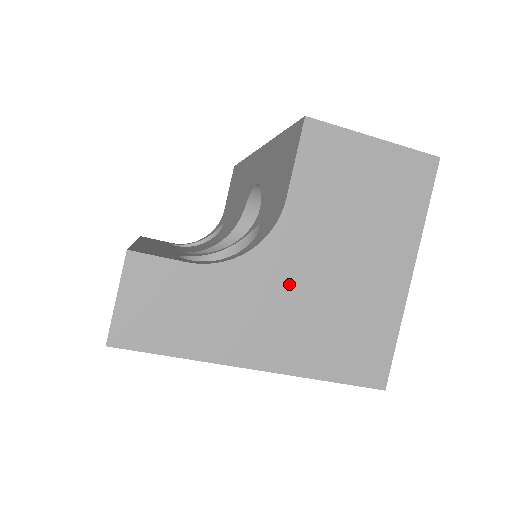
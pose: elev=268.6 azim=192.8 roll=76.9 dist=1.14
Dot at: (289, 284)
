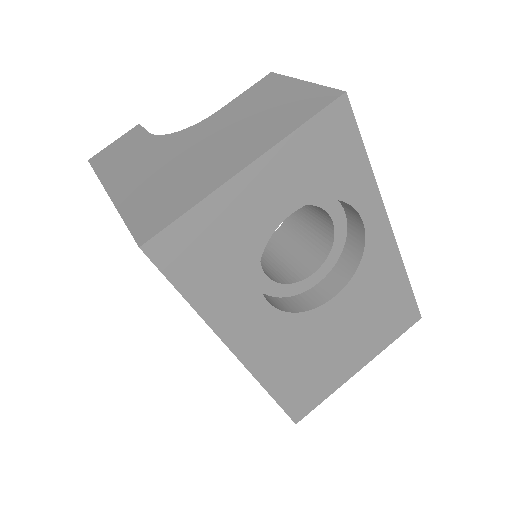
Dot at: (173, 153)
